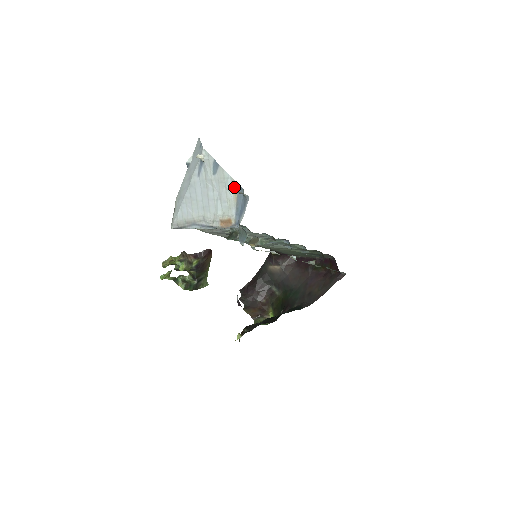
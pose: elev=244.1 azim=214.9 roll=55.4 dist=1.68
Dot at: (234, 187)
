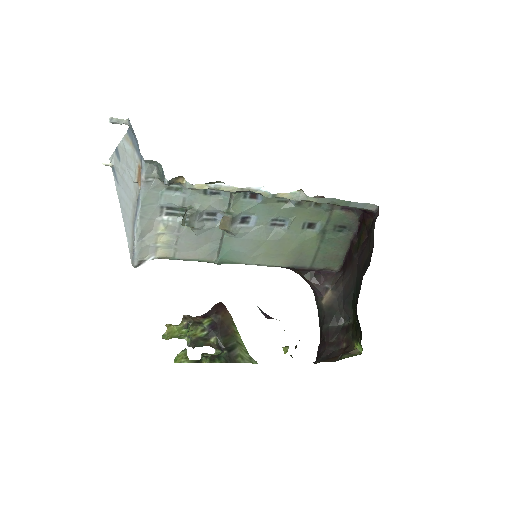
Dot at: (127, 140)
